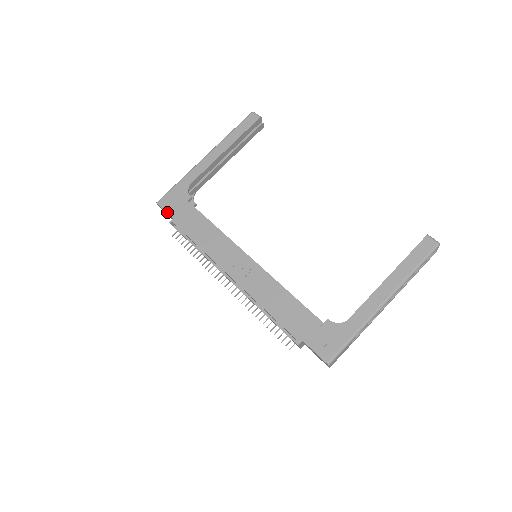
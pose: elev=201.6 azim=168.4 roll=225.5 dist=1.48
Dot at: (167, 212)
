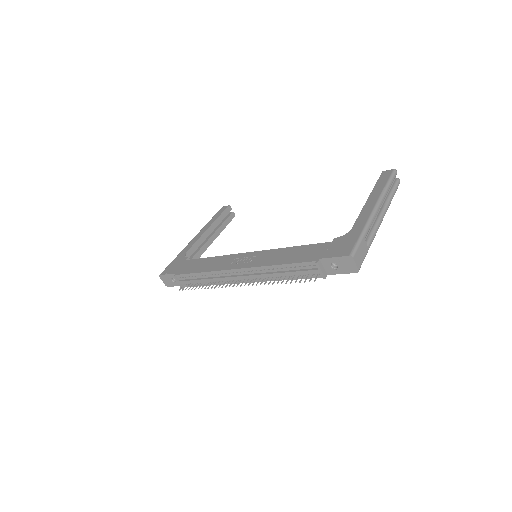
Dot at: (170, 273)
